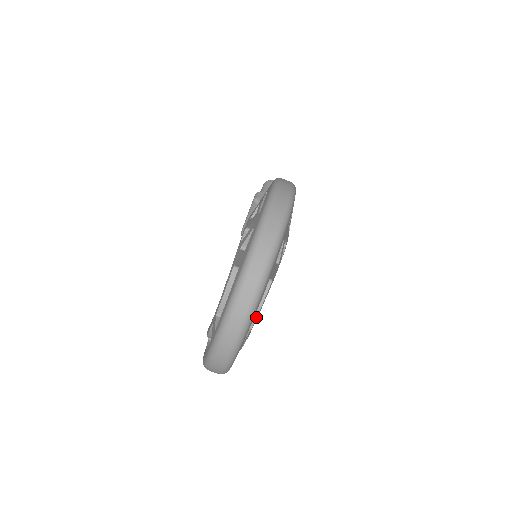
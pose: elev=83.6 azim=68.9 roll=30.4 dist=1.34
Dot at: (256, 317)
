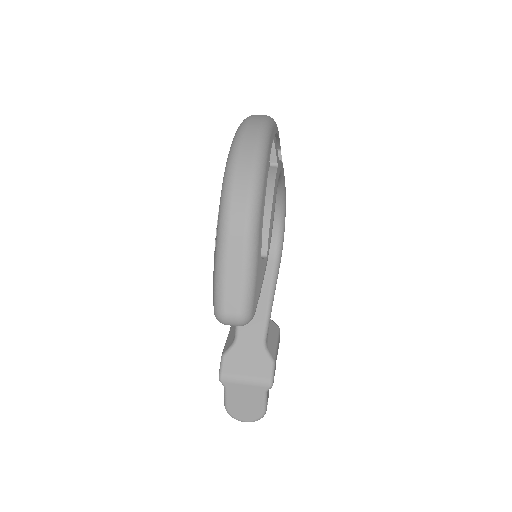
Dot at: (280, 161)
